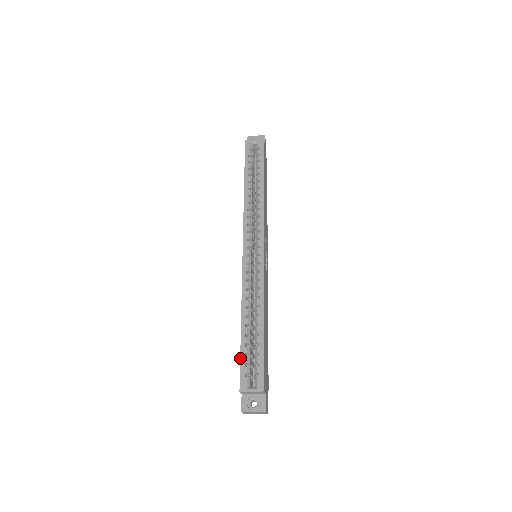
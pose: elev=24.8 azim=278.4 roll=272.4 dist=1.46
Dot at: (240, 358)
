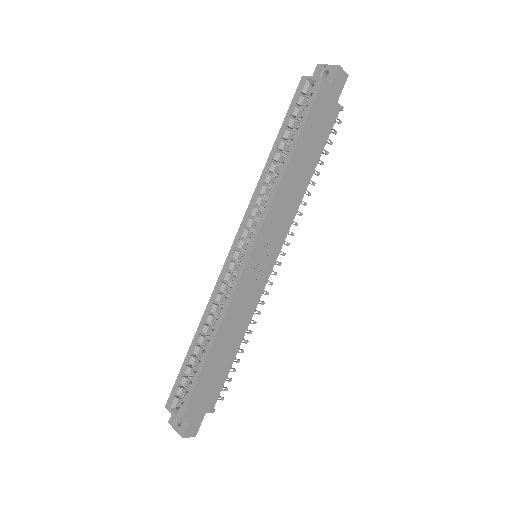
Dot at: (178, 374)
